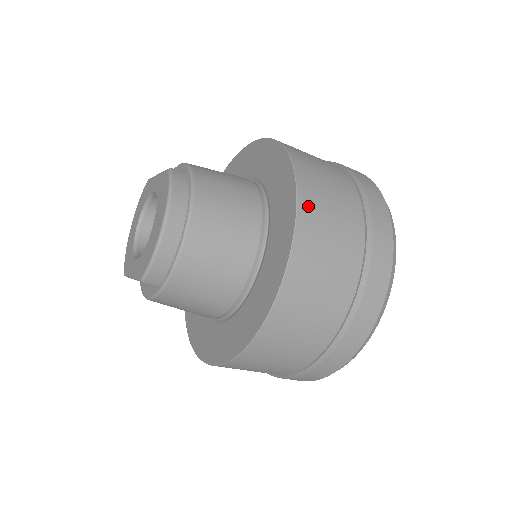
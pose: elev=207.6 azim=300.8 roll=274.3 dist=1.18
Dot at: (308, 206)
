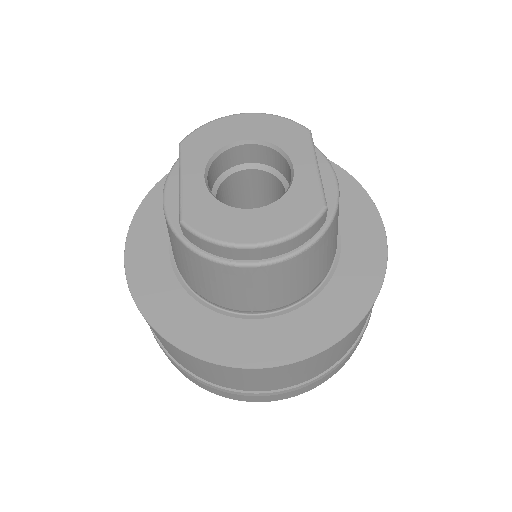
Dot at: (319, 357)
